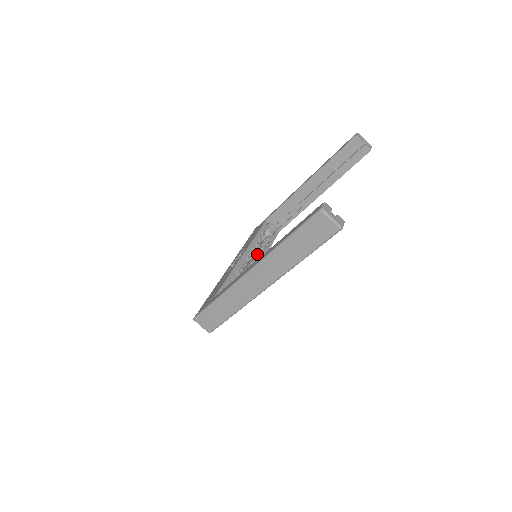
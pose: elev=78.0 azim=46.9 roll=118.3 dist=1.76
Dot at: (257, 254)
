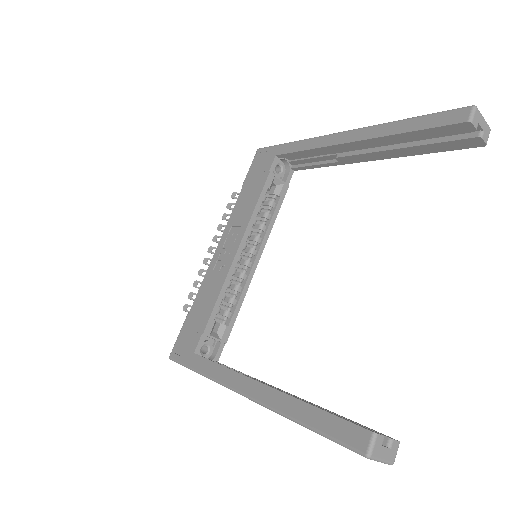
Dot at: (258, 231)
